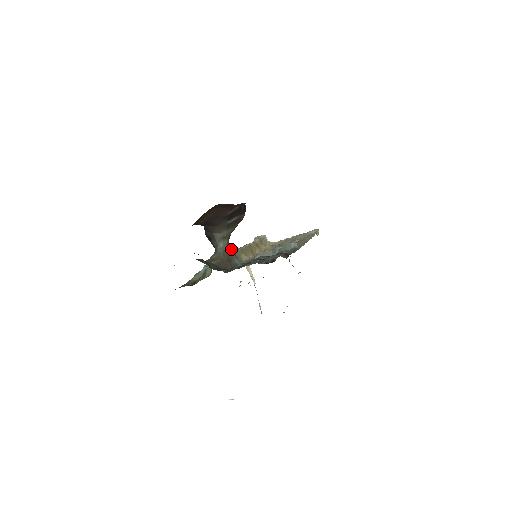
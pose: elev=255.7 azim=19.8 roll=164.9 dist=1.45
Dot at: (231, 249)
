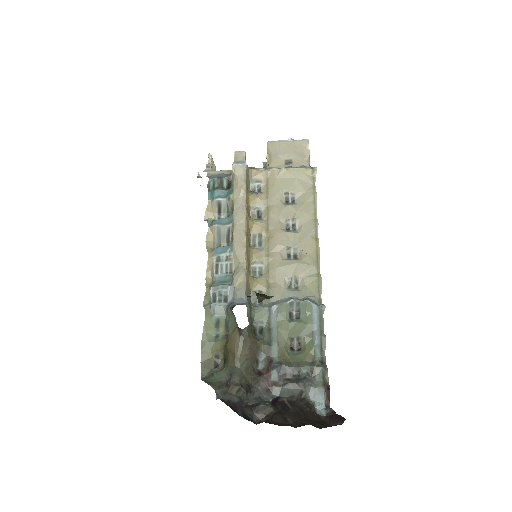
Dot at: (249, 309)
